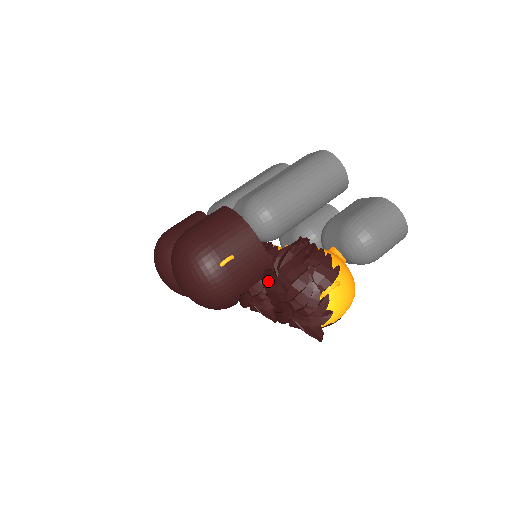
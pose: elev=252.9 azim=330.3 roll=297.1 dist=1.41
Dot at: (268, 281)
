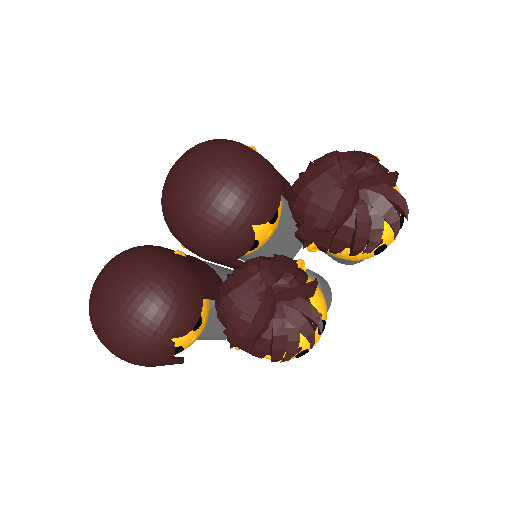
Dot at: (306, 175)
